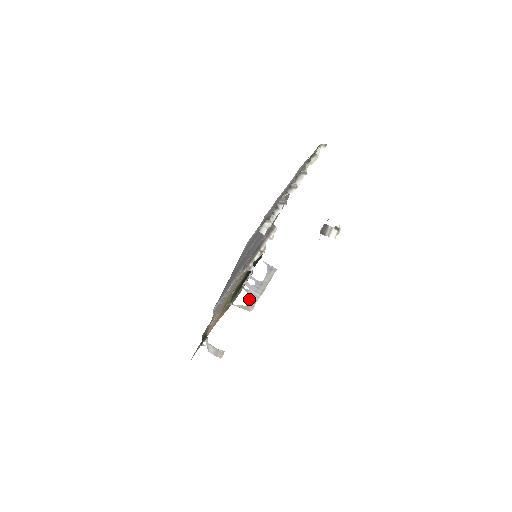
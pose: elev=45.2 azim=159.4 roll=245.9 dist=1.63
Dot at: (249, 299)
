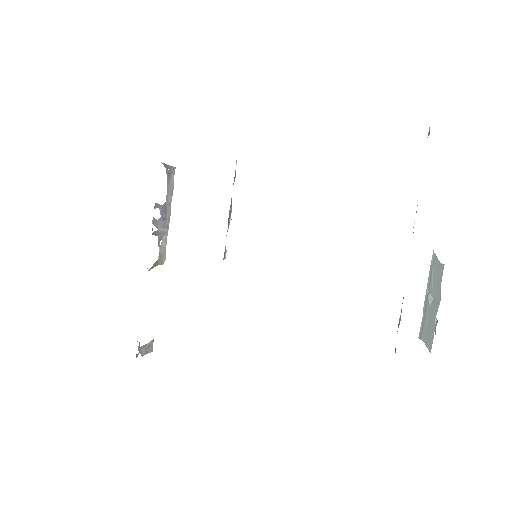
Dot at: (160, 245)
